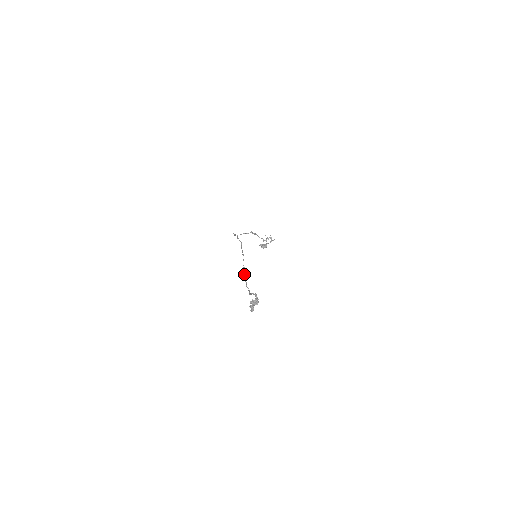
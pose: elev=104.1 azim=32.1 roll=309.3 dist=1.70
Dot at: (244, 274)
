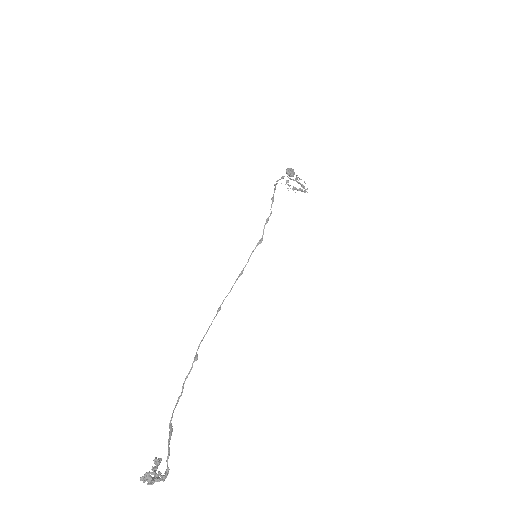
Dot at: occluded
